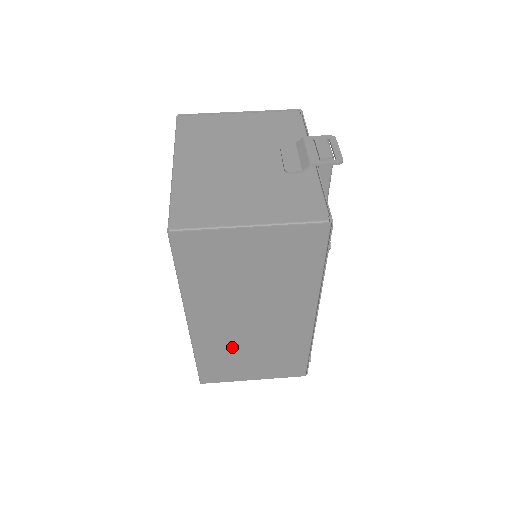
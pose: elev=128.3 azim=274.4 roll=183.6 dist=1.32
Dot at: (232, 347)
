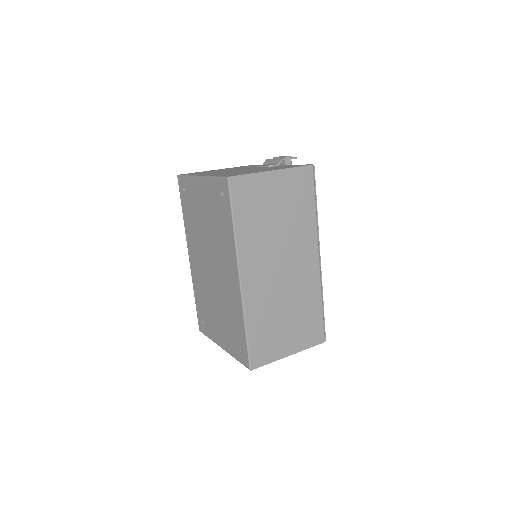
Dot at: (271, 307)
